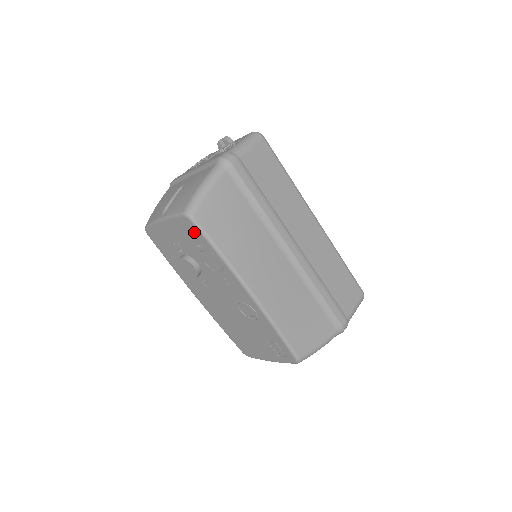
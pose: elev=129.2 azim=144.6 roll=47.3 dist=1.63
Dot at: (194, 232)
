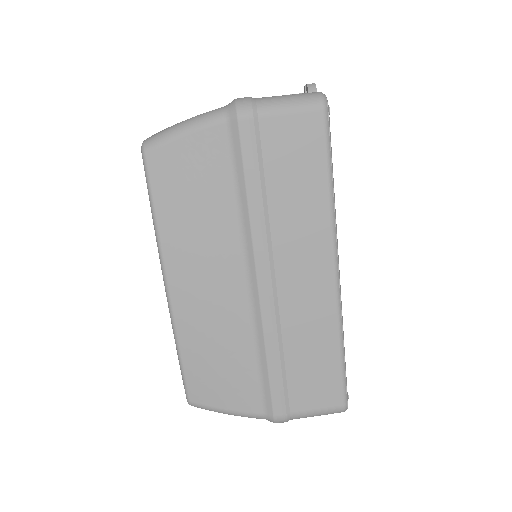
Dot at: occluded
